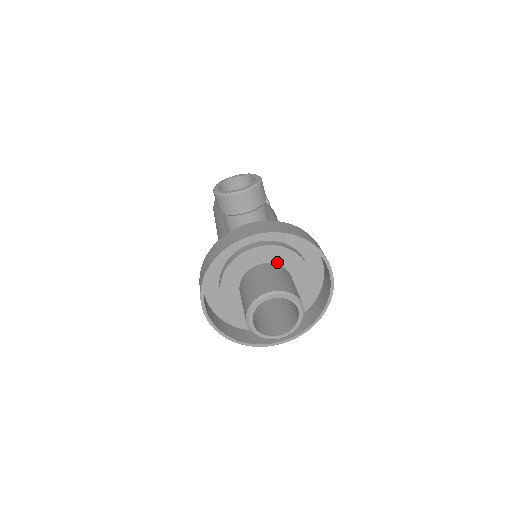
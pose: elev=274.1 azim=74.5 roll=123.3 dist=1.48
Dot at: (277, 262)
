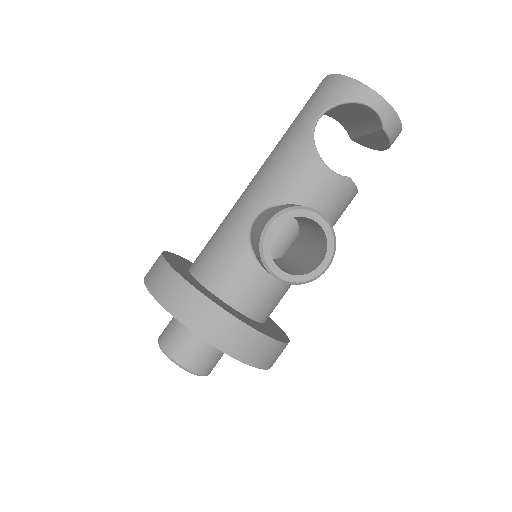
Dot at: occluded
